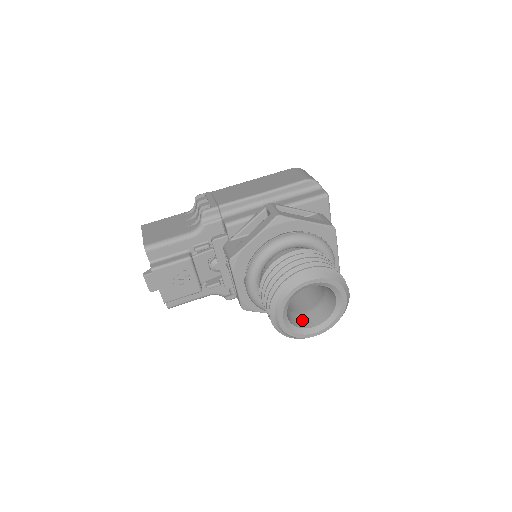
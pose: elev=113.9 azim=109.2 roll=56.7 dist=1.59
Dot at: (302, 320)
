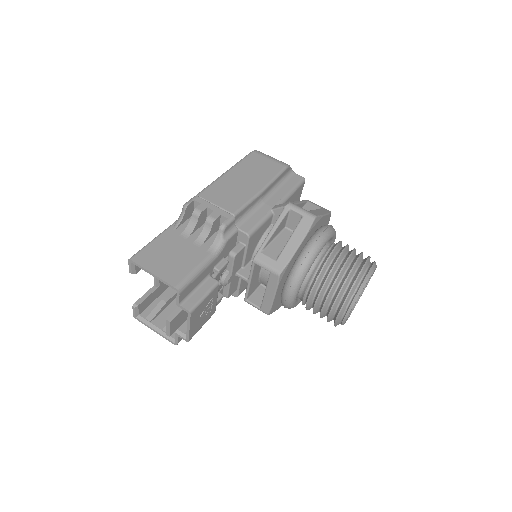
Dot at: occluded
